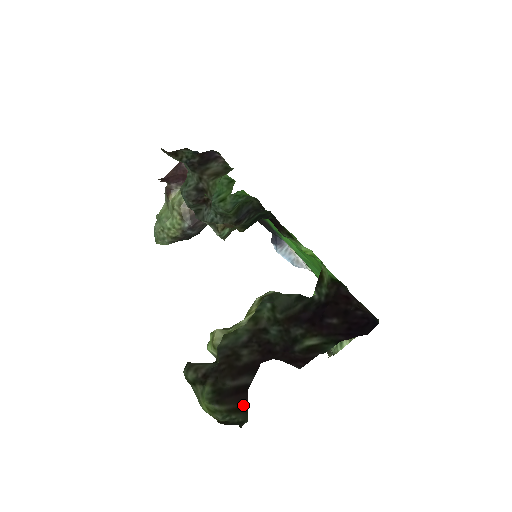
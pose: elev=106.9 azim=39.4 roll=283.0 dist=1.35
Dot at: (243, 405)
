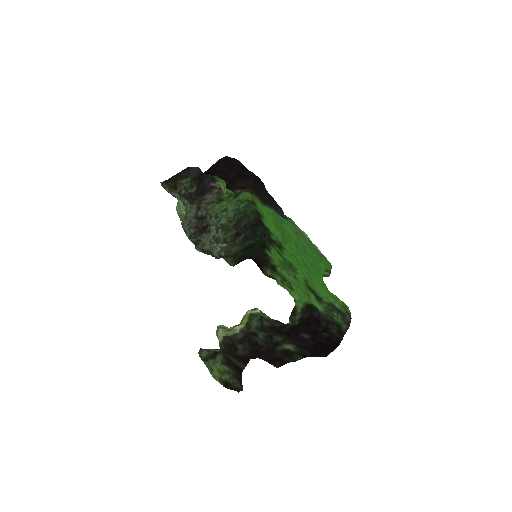
Dot at: (240, 379)
